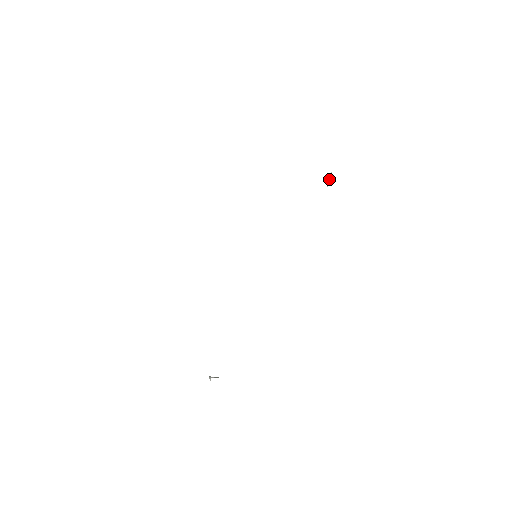
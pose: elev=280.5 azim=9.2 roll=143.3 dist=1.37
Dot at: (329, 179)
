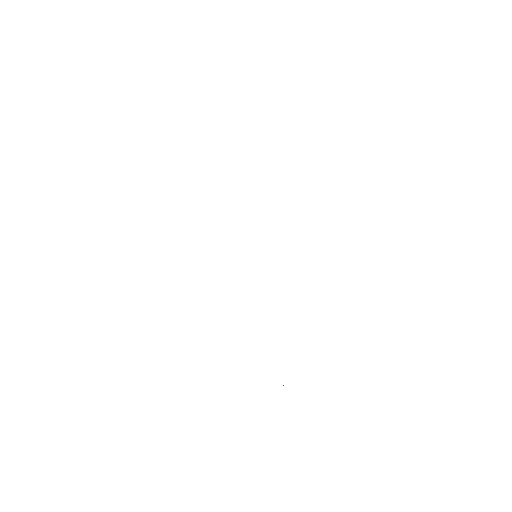
Dot at: occluded
